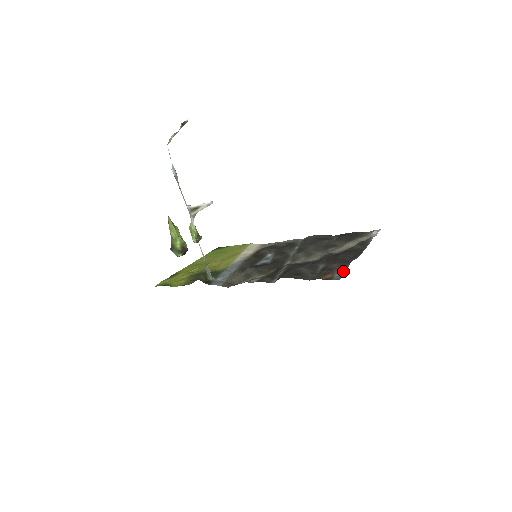
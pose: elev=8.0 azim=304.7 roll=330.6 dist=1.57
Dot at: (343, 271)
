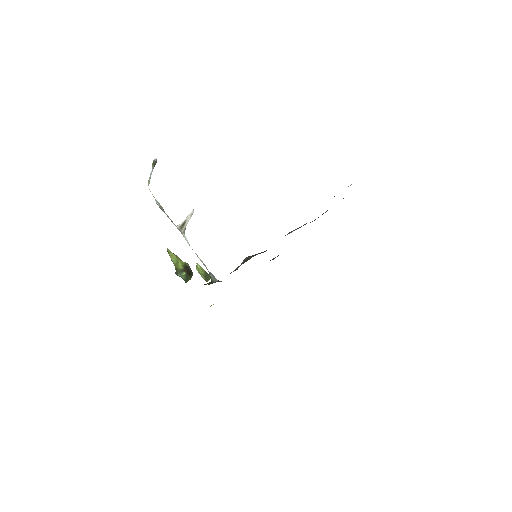
Dot at: occluded
